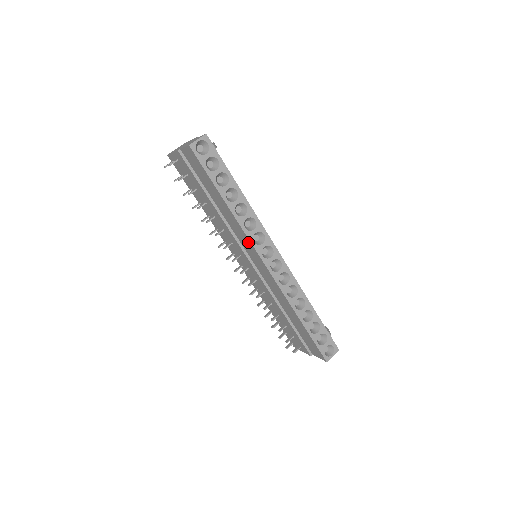
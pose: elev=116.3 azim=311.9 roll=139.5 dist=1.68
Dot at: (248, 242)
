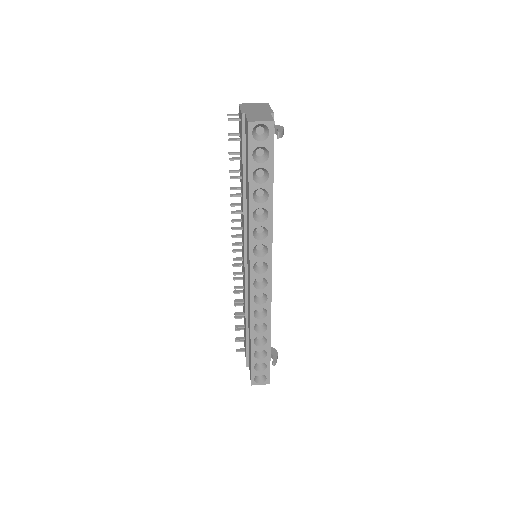
Dot at: occluded
